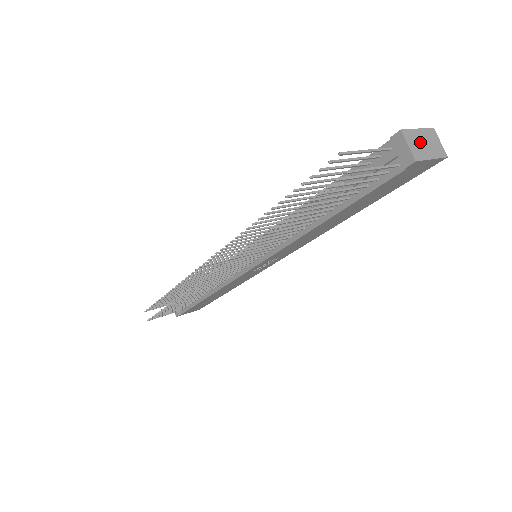
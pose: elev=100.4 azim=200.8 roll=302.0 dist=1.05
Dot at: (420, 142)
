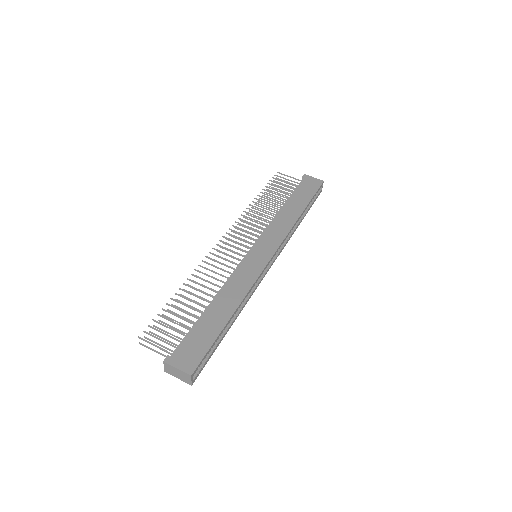
Dot at: (174, 371)
